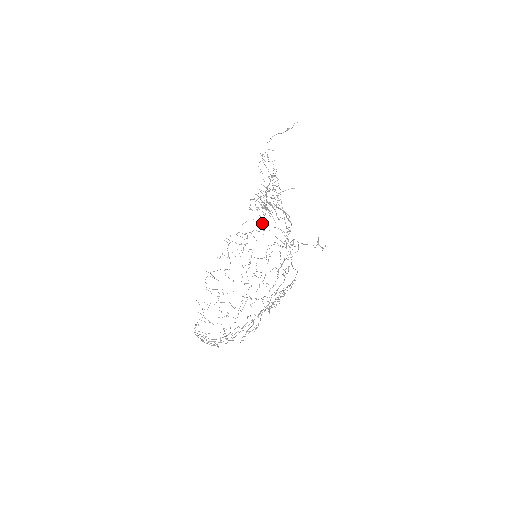
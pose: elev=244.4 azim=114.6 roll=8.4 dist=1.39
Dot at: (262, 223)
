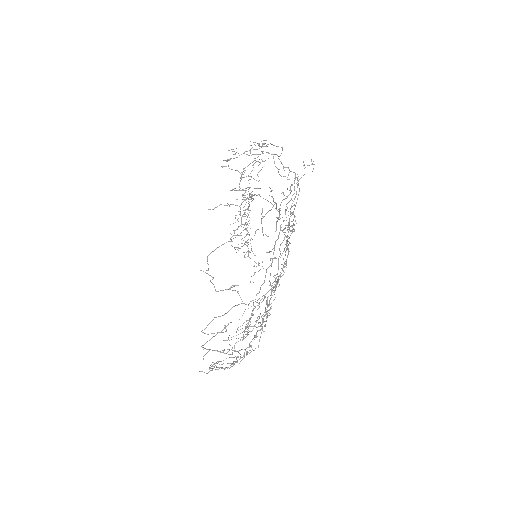
Dot at: (259, 298)
